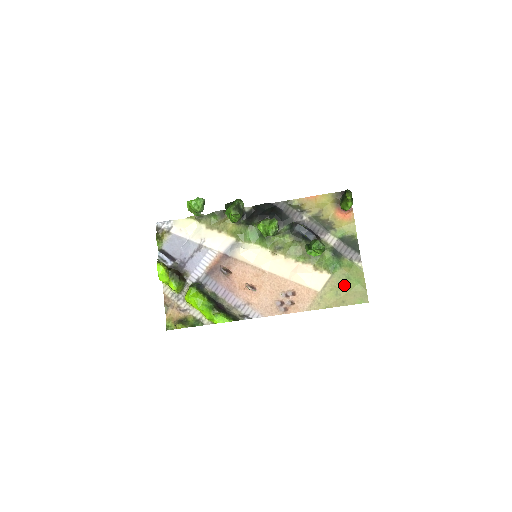
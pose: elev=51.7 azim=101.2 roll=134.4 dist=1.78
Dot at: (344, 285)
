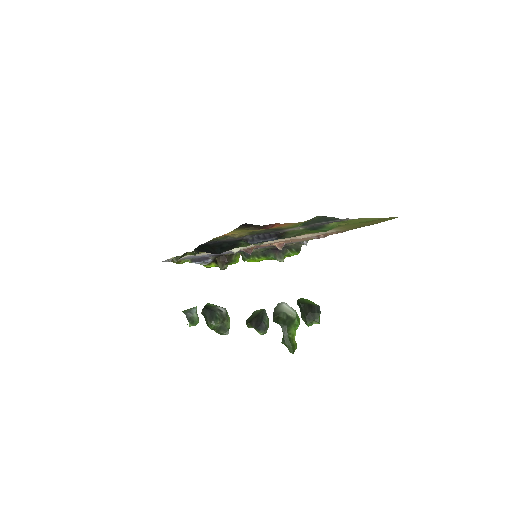
Dot at: (356, 224)
